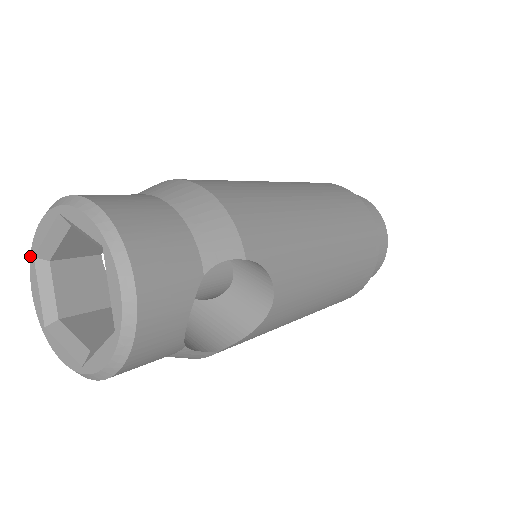
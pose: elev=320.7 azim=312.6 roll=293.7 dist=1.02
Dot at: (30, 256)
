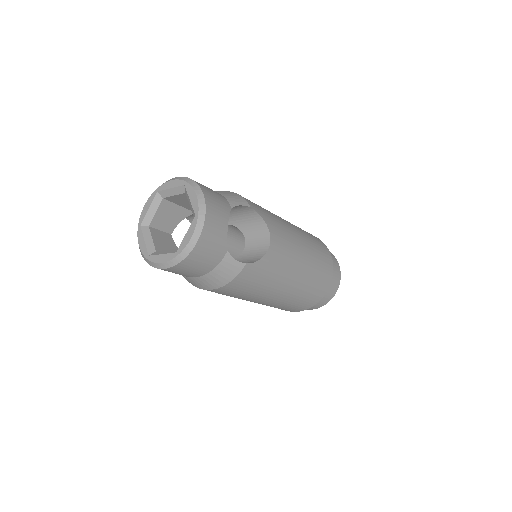
Dot at: (138, 227)
